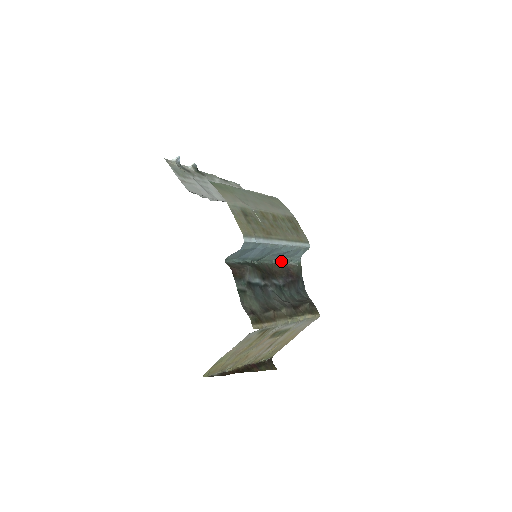
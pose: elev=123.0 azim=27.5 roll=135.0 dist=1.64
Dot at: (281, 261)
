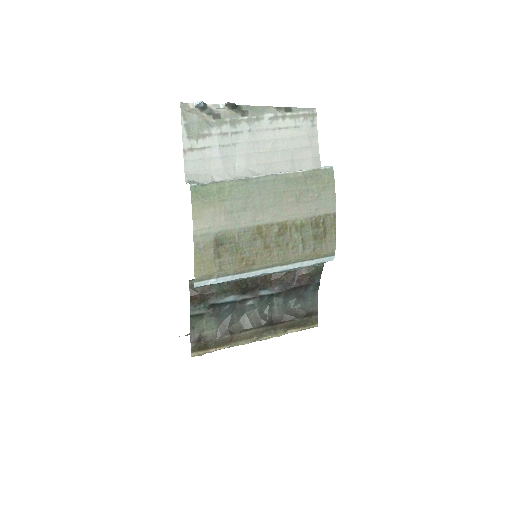
Dot at: occluded
